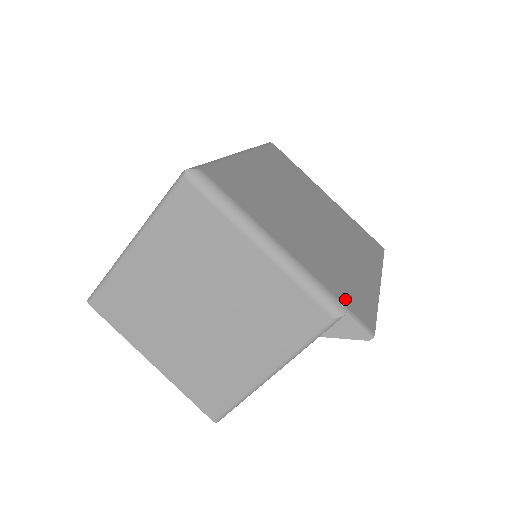
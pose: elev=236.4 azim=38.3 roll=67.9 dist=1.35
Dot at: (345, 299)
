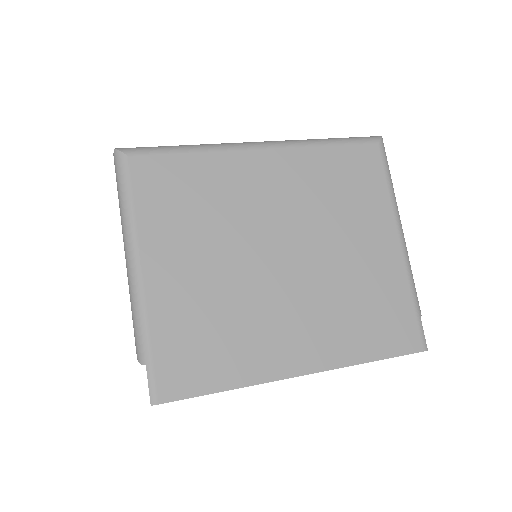
Dot at: (166, 353)
